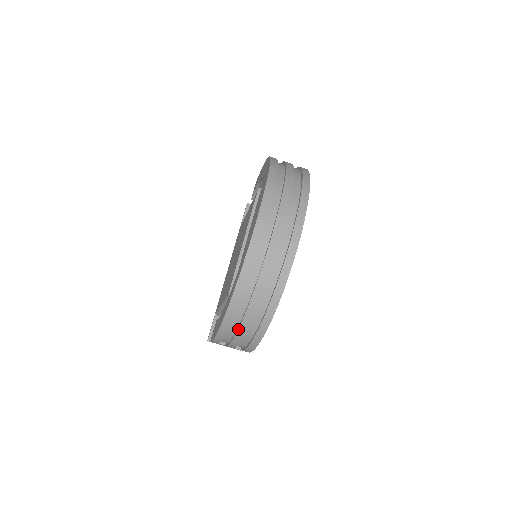
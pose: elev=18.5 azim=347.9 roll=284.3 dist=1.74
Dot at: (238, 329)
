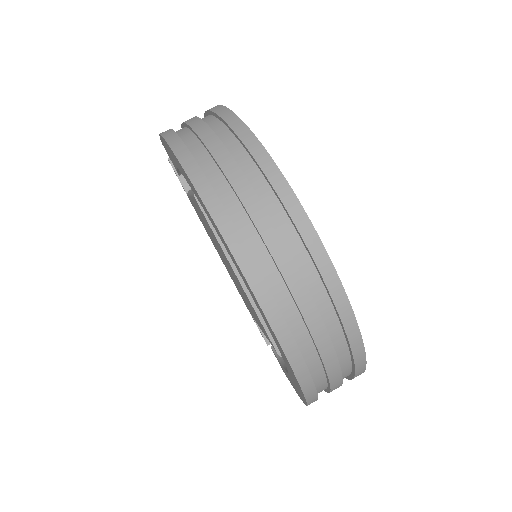
Dot at: (327, 392)
